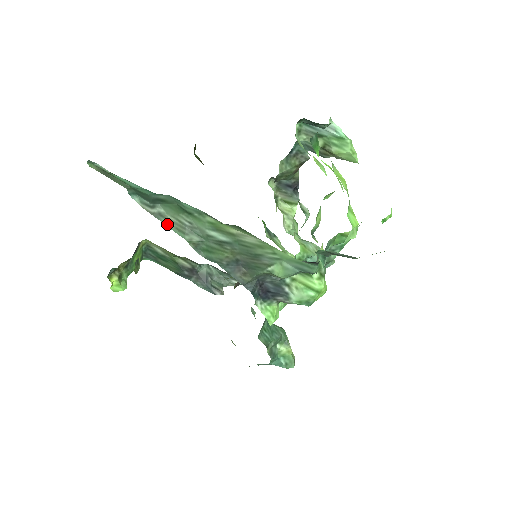
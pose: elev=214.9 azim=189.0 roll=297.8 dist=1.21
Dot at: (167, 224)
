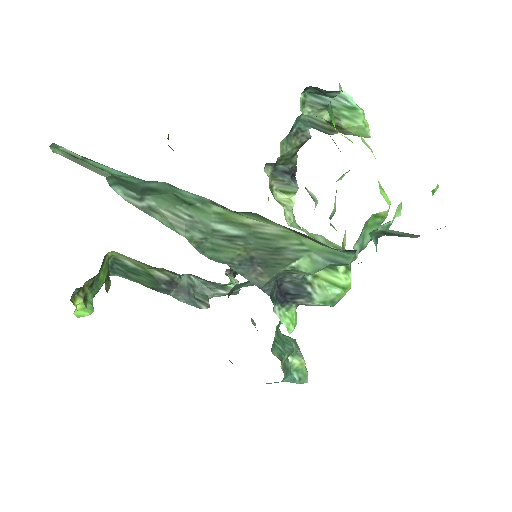
Dot at: (160, 220)
